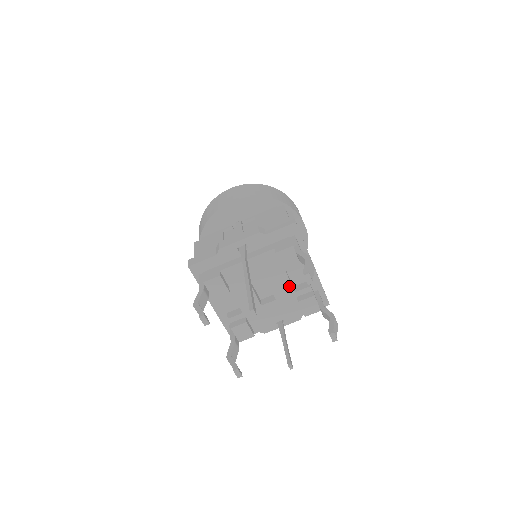
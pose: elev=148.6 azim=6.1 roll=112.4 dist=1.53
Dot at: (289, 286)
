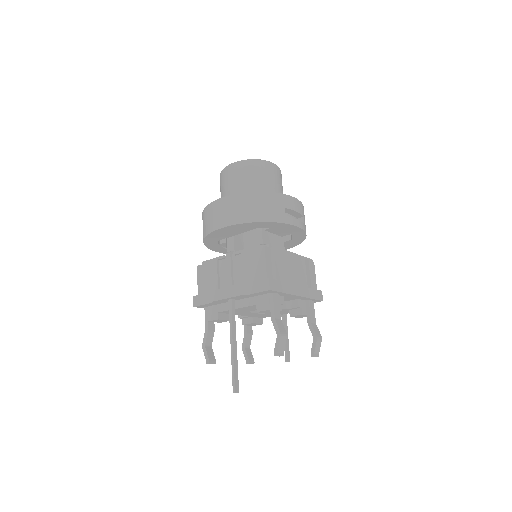
Dot at: occluded
